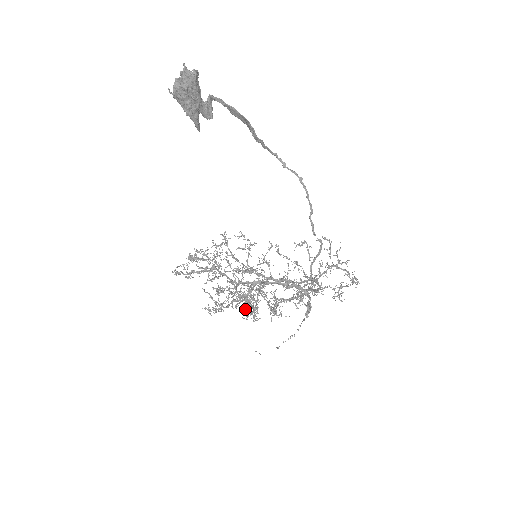
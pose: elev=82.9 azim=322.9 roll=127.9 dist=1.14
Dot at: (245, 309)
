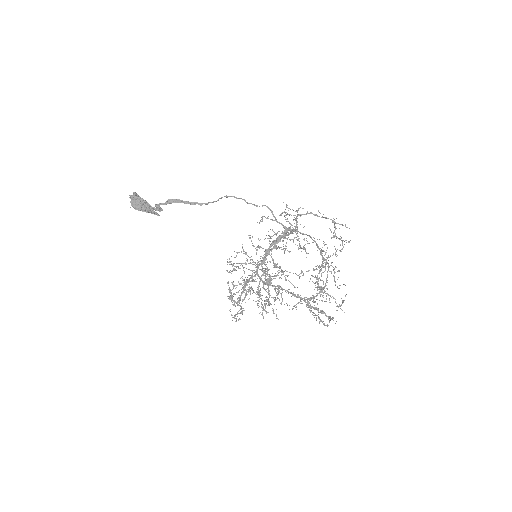
Dot at: occluded
